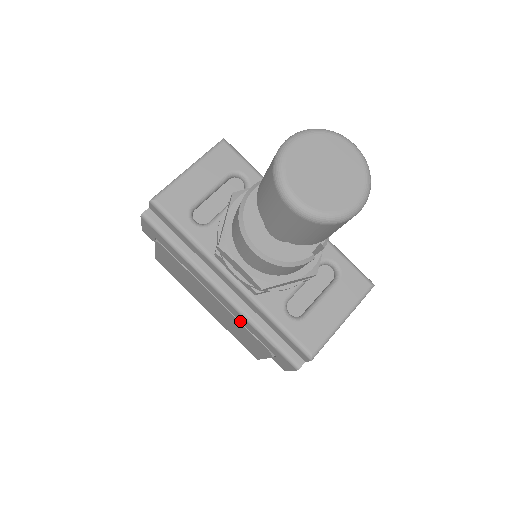
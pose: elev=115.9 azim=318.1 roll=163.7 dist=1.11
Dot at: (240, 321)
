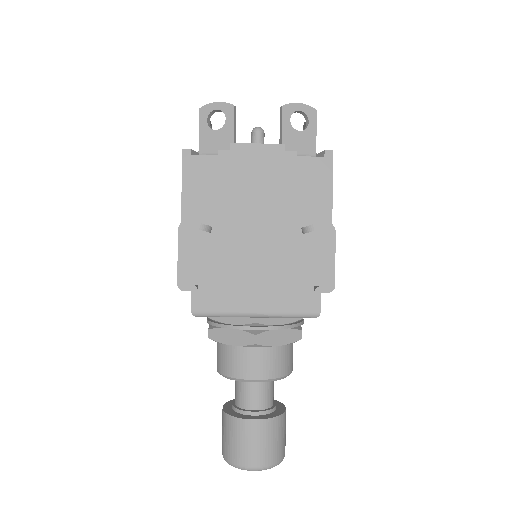
Dot at: occluded
